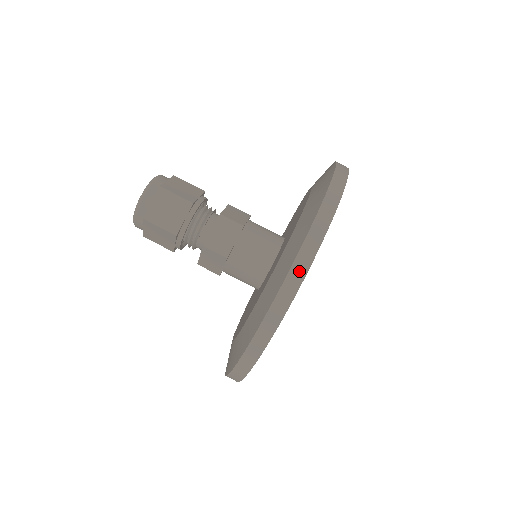
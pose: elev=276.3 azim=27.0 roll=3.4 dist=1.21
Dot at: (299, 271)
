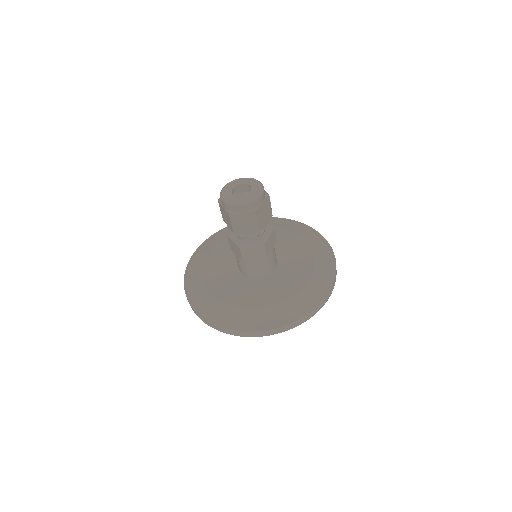
Dot at: (260, 334)
